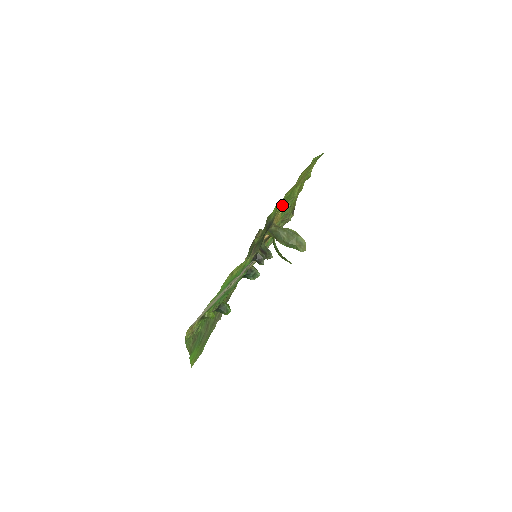
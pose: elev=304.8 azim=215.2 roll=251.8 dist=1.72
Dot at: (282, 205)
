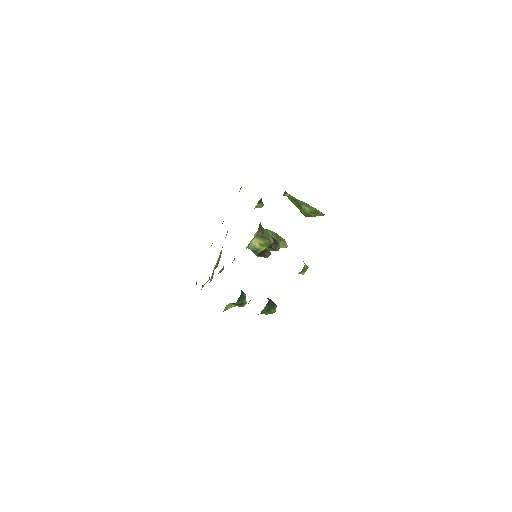
Dot at: (260, 201)
